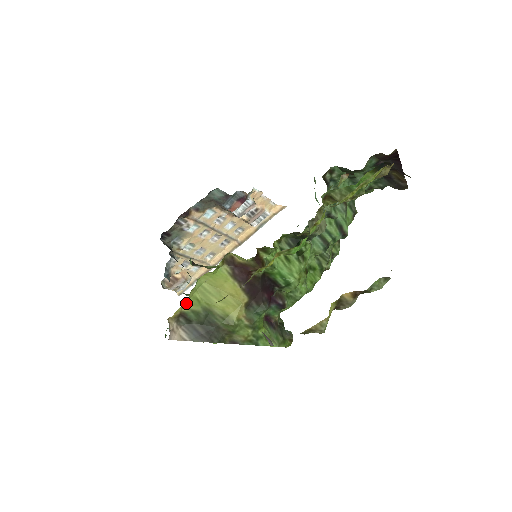
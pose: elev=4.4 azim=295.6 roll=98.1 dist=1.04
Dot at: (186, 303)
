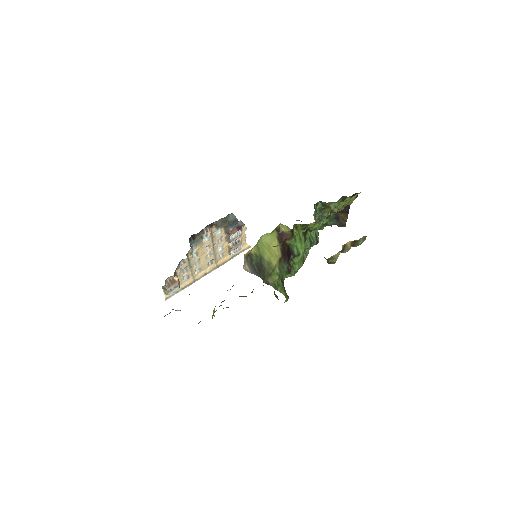
Dot at: (254, 248)
